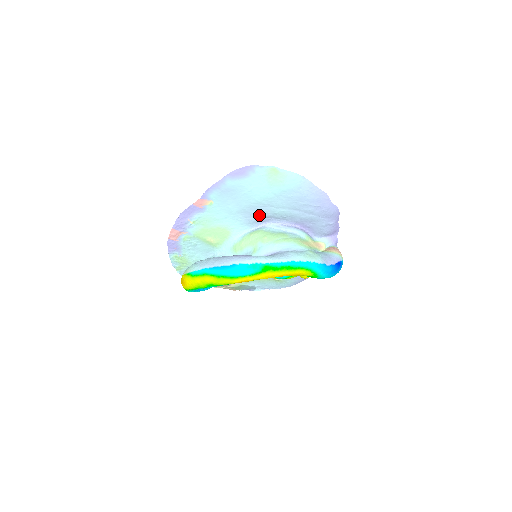
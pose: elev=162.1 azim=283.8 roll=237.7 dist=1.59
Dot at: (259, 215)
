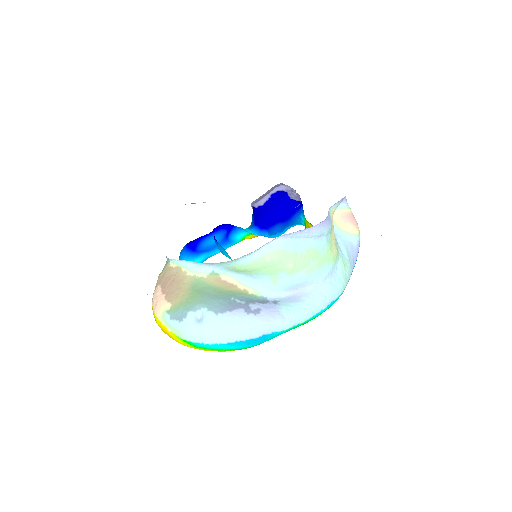
Dot at: occluded
